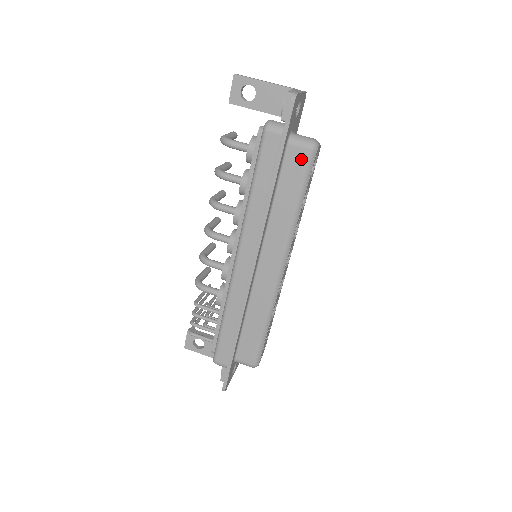
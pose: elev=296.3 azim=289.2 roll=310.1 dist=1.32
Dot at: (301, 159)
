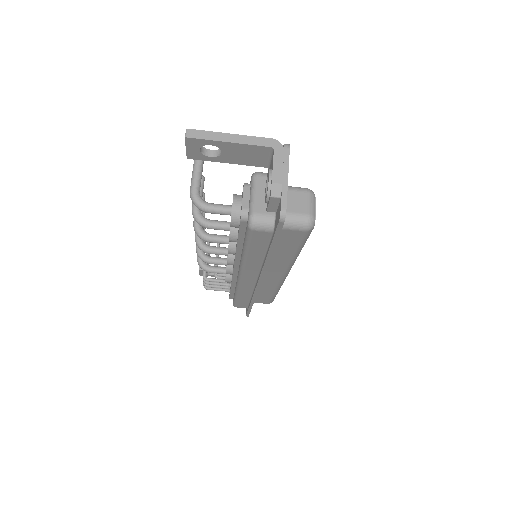
Dot at: (296, 236)
